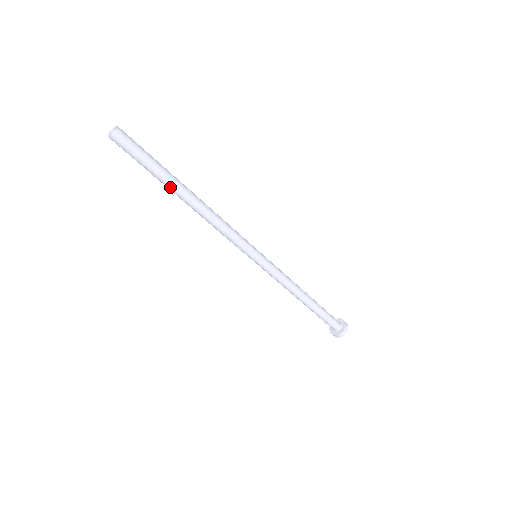
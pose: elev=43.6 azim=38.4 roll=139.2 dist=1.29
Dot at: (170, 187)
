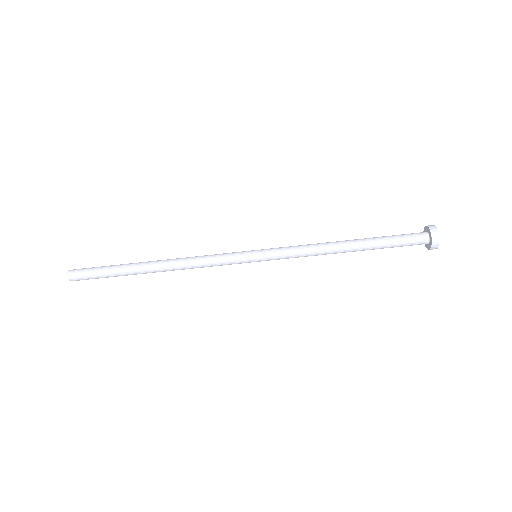
Dot at: (135, 274)
